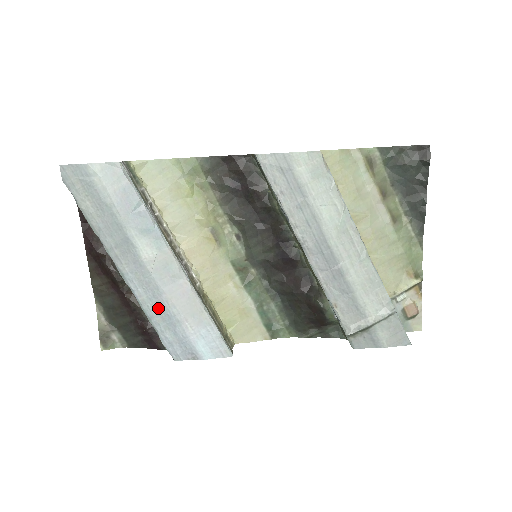
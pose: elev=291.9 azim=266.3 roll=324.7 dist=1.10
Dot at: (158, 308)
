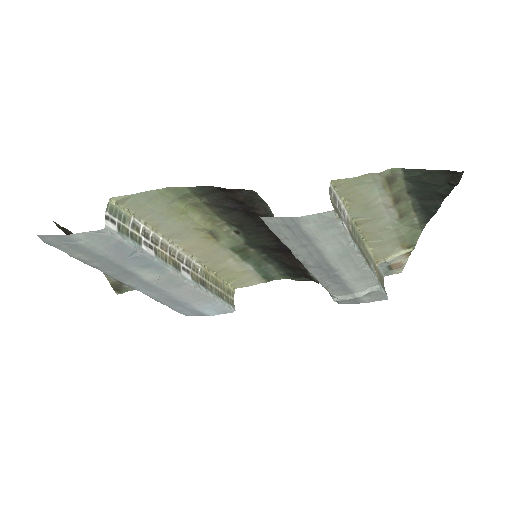
Dot at: (167, 299)
